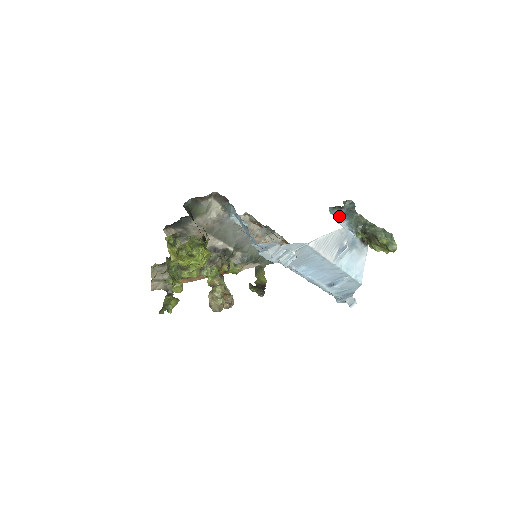
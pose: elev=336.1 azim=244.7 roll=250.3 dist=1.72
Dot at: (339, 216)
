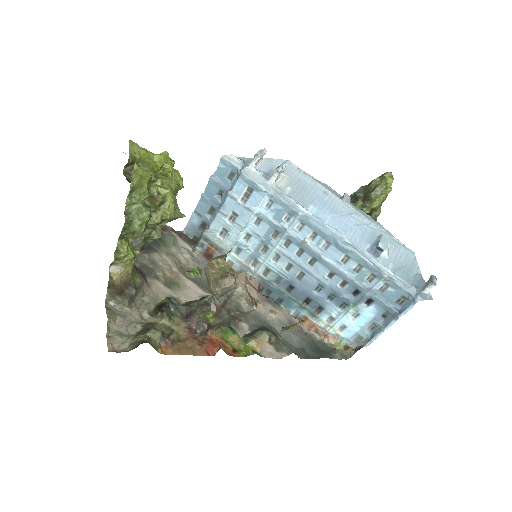
Dot at: occluded
